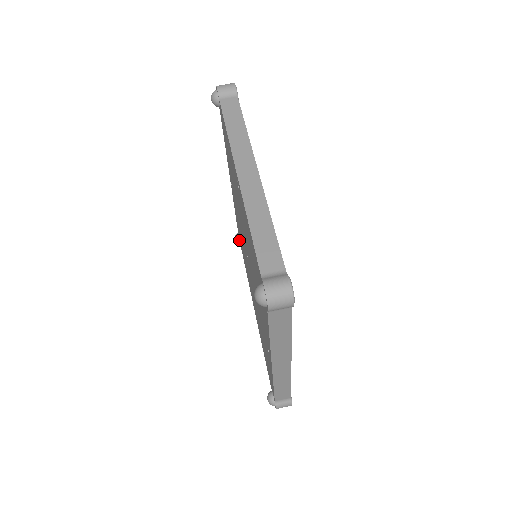
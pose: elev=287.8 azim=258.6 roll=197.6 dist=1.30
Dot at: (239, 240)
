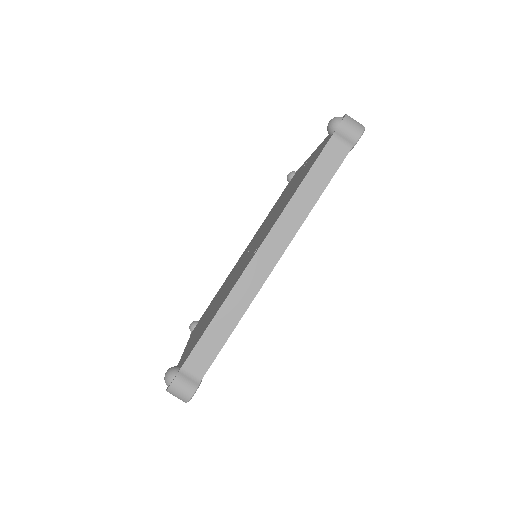
Dot at: (290, 180)
